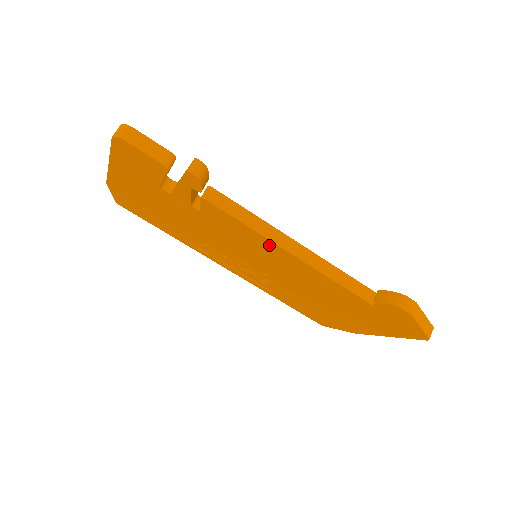
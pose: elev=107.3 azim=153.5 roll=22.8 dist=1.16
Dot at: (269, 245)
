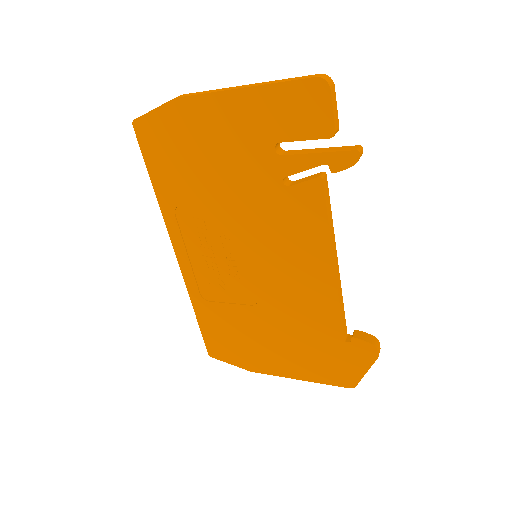
Dot at: (320, 250)
